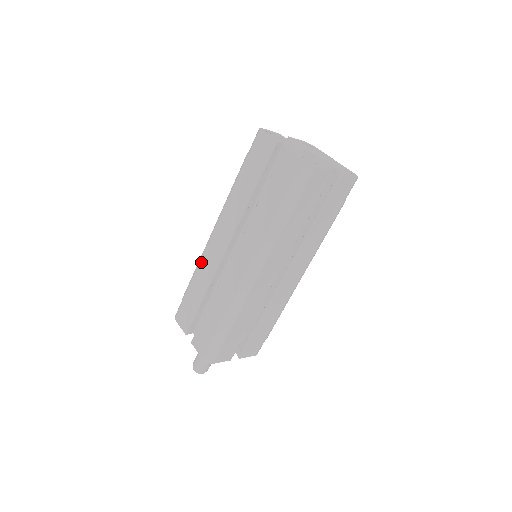
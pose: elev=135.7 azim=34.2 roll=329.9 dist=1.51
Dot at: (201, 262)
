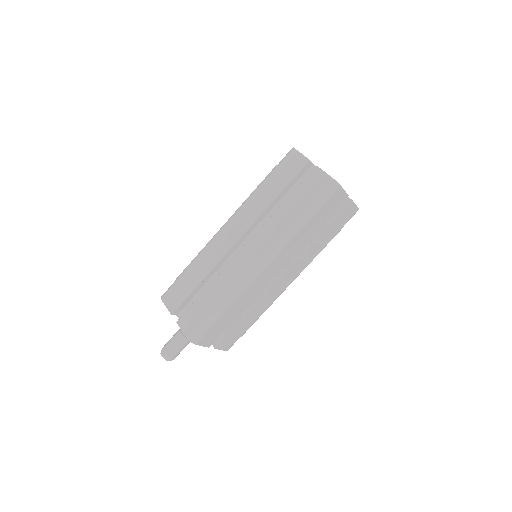
Dot at: (206, 249)
